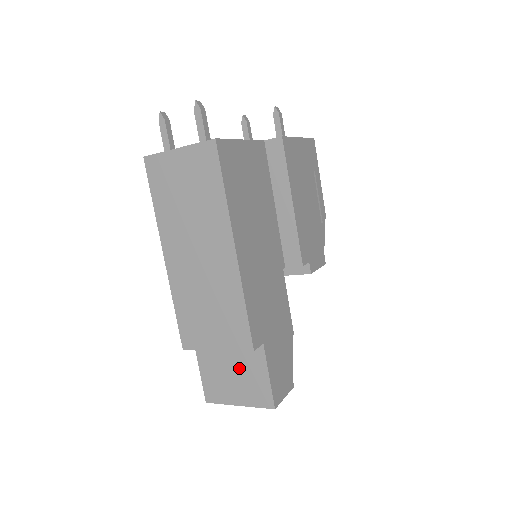
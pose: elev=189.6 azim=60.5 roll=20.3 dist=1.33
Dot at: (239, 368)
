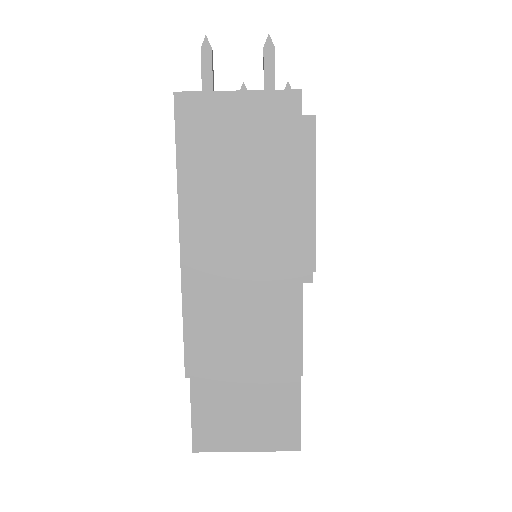
Dot at: (257, 400)
